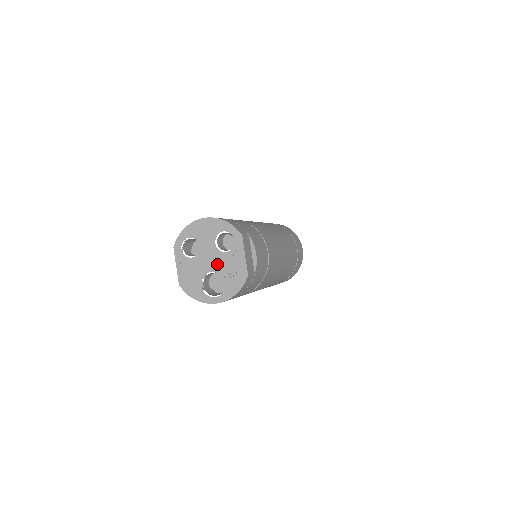
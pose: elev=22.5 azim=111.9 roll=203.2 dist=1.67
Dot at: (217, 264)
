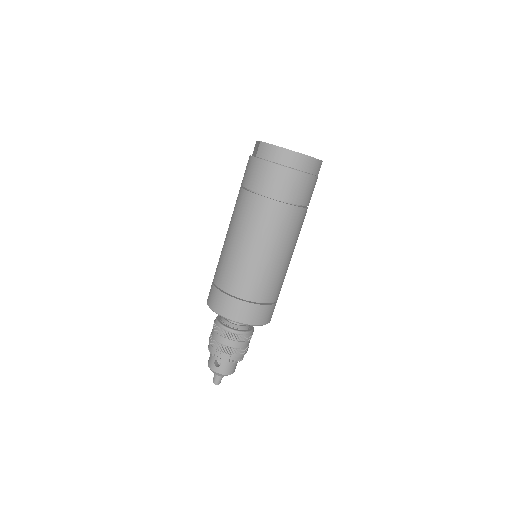
Dot at: occluded
